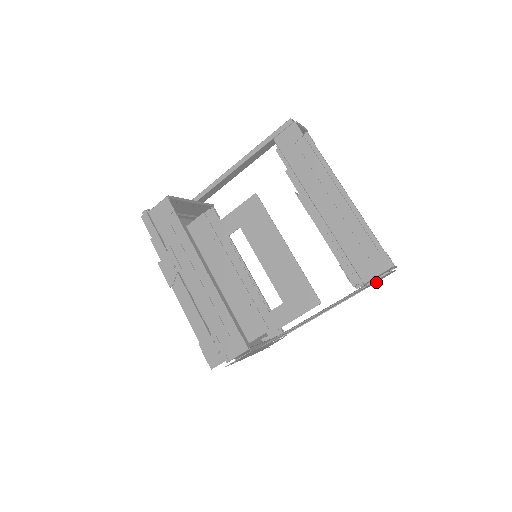
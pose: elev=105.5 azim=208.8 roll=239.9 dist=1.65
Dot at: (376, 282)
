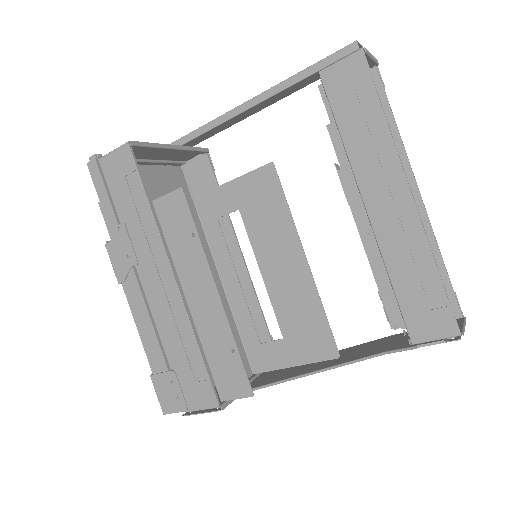
Dot at: occluded
